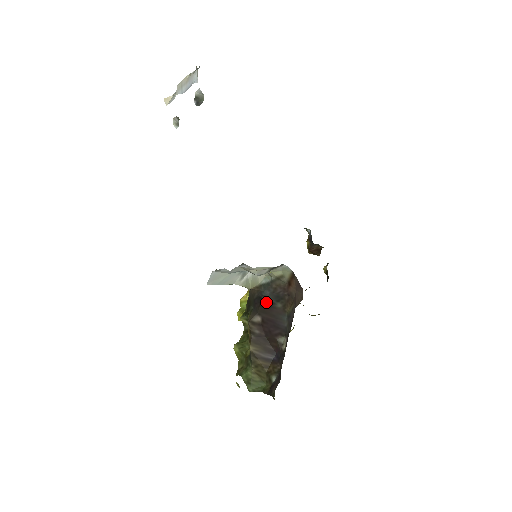
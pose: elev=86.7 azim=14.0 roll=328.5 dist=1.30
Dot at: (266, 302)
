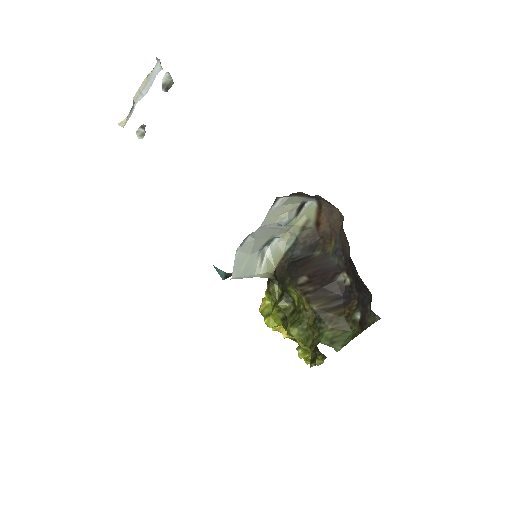
Dot at: (302, 260)
